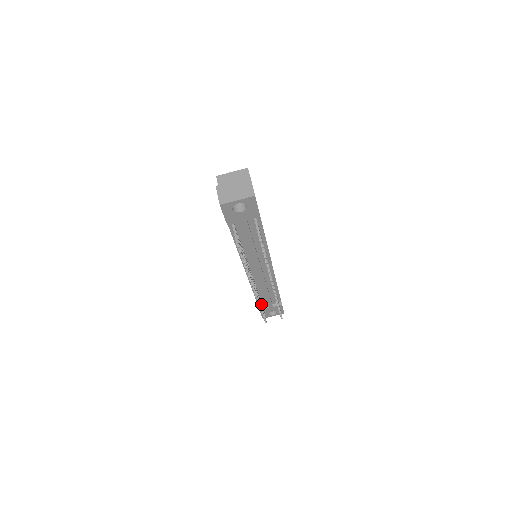
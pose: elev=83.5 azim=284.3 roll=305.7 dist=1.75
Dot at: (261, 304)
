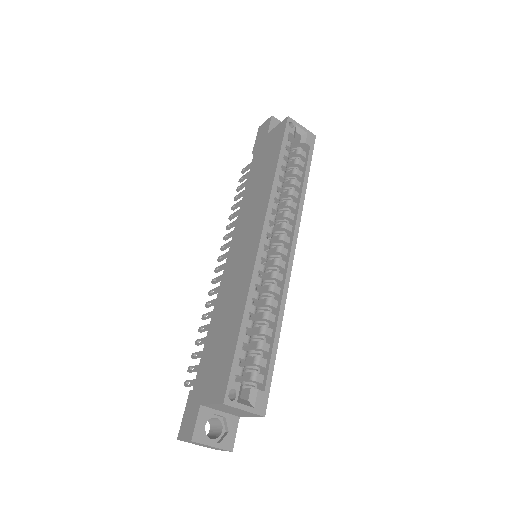
Dot at: occluded
